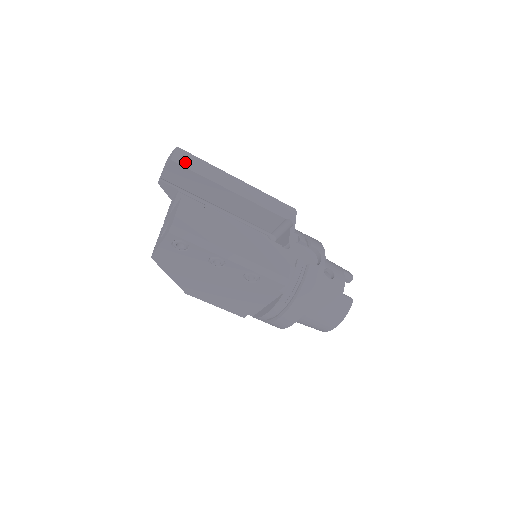
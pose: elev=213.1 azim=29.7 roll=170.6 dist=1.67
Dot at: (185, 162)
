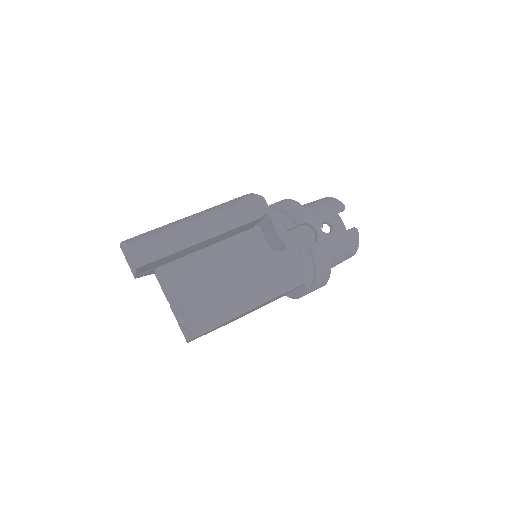
Dot at: (147, 257)
